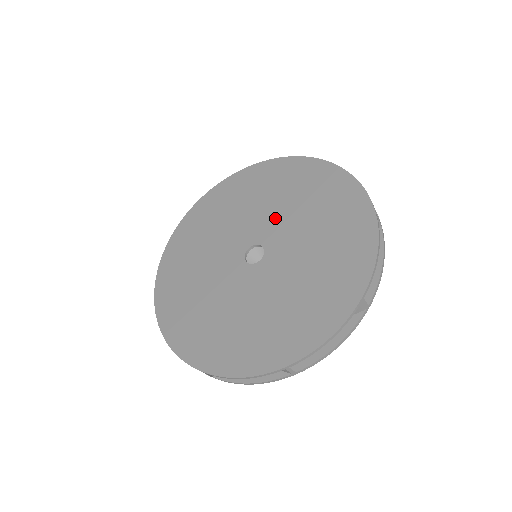
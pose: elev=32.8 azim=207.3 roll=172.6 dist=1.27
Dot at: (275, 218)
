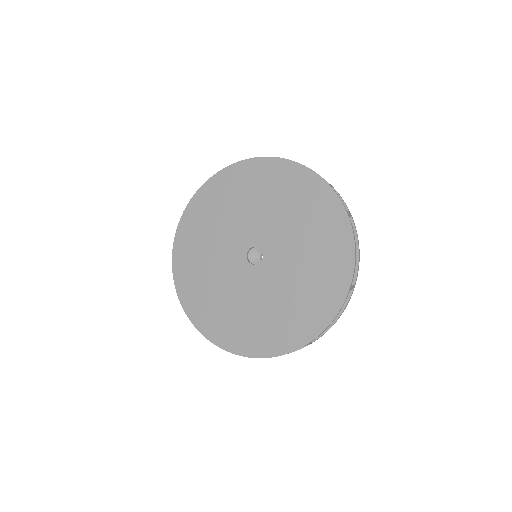
Dot at: (263, 221)
